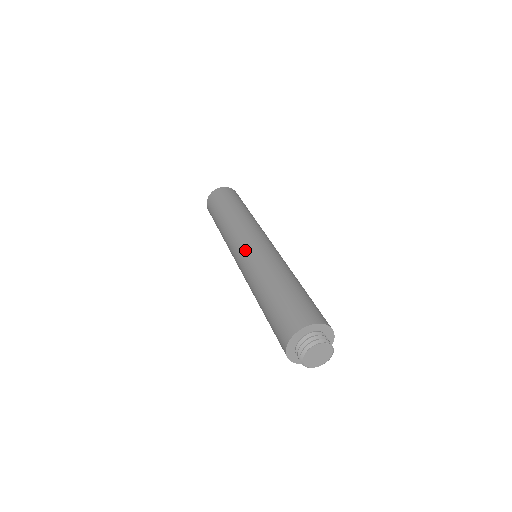
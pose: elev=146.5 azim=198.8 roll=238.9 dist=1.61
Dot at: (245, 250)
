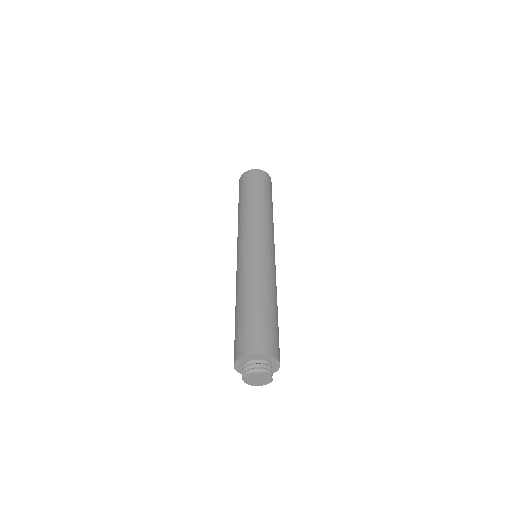
Dot at: (248, 250)
